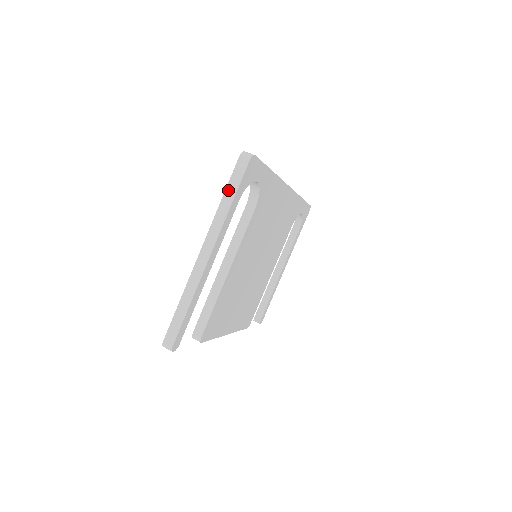
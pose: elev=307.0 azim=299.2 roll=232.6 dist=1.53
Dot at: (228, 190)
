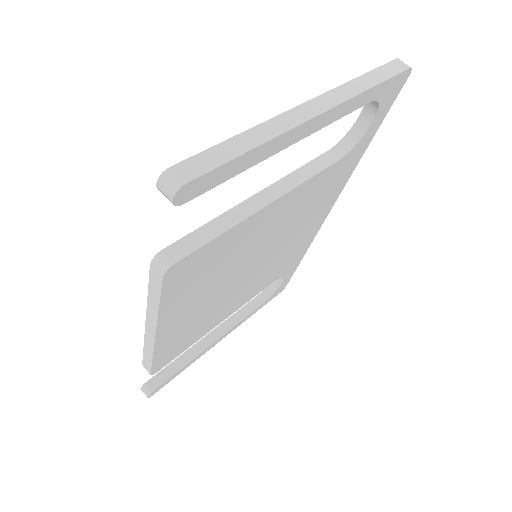
Dot at: (373, 73)
